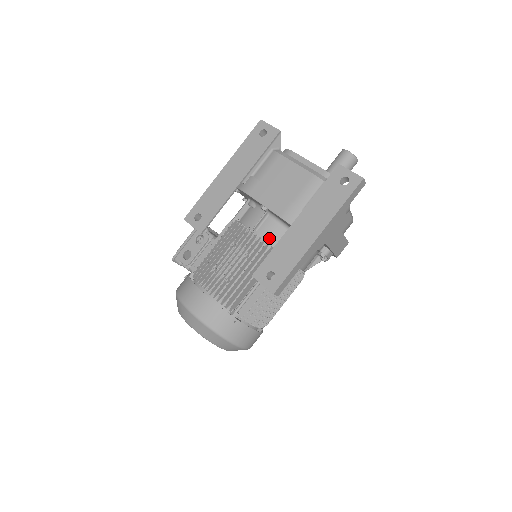
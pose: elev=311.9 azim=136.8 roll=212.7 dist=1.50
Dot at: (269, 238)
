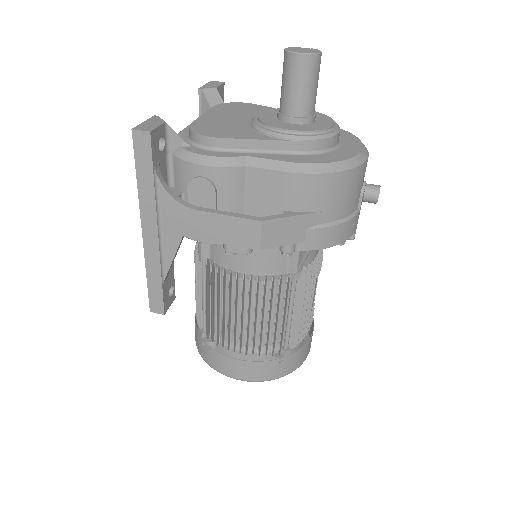
Dot at: occluded
